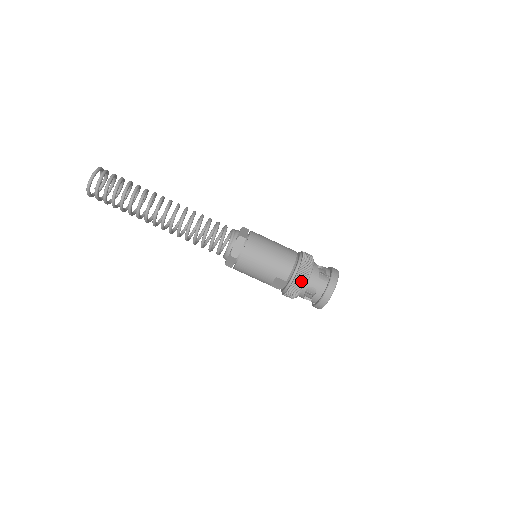
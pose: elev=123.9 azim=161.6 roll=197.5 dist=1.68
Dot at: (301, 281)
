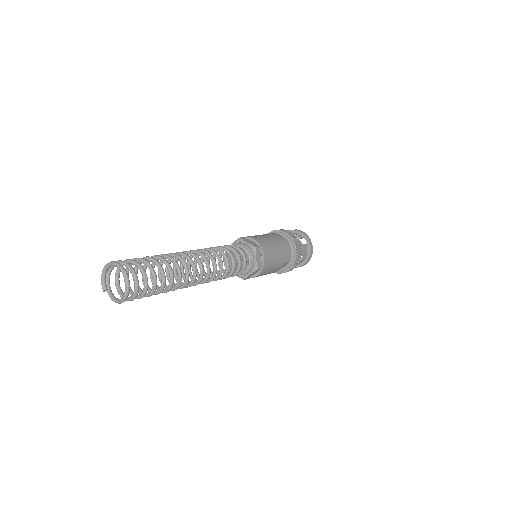
Dot at: (299, 255)
